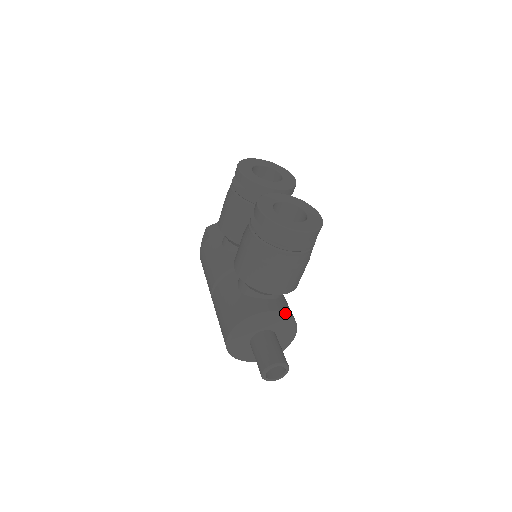
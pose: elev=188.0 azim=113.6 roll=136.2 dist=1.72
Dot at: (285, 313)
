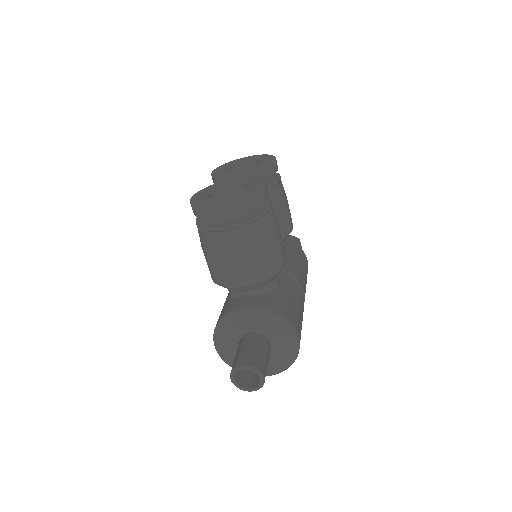
Dot at: (261, 308)
